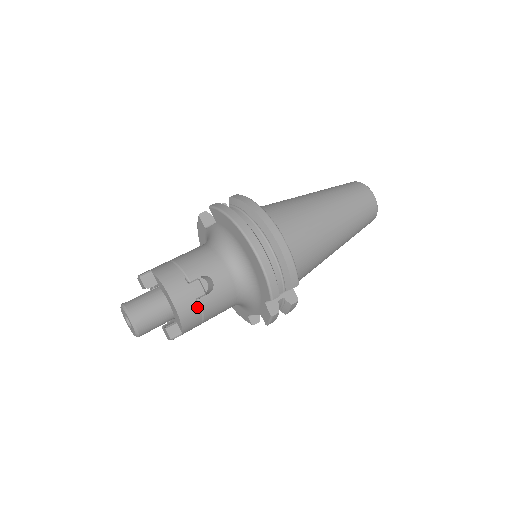
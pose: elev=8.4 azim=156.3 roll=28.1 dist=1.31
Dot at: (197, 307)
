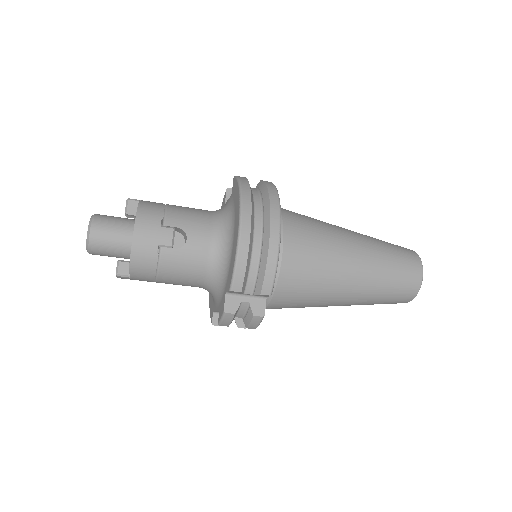
Dot at: (155, 254)
